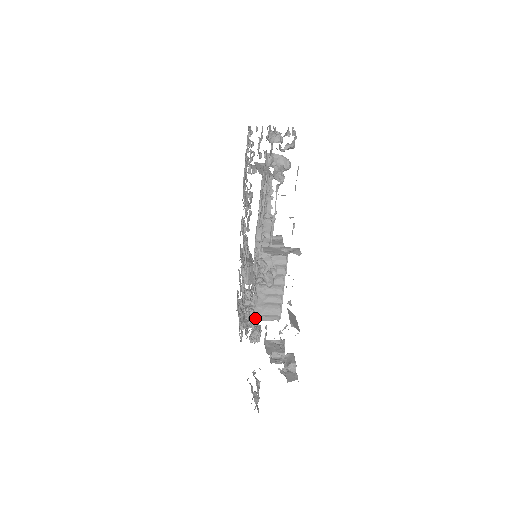
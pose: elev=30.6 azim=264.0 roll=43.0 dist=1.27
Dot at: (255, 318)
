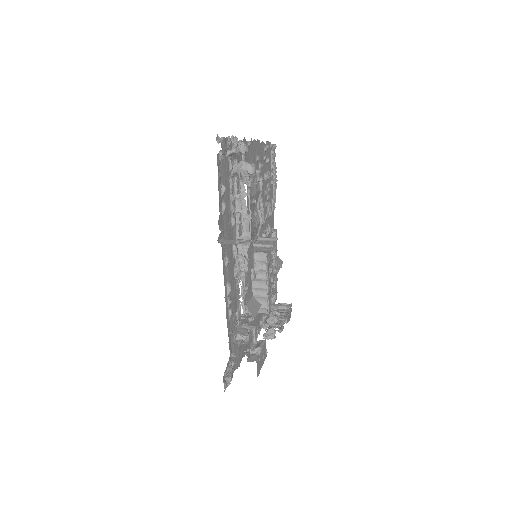
Dot at: (247, 310)
